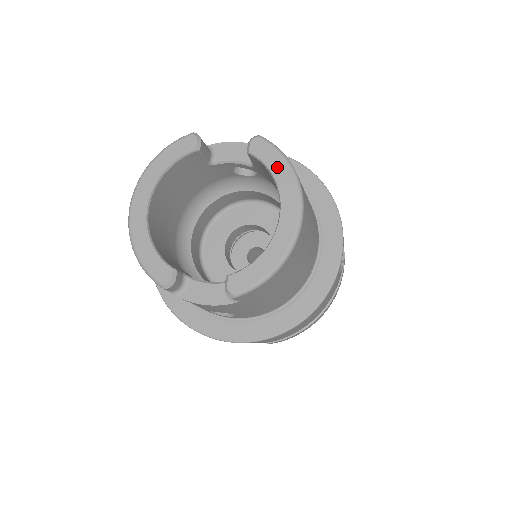
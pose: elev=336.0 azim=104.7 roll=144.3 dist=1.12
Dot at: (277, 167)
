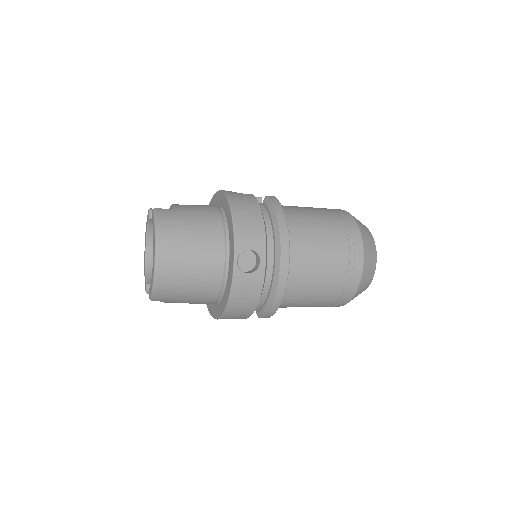
Dot at: (153, 228)
